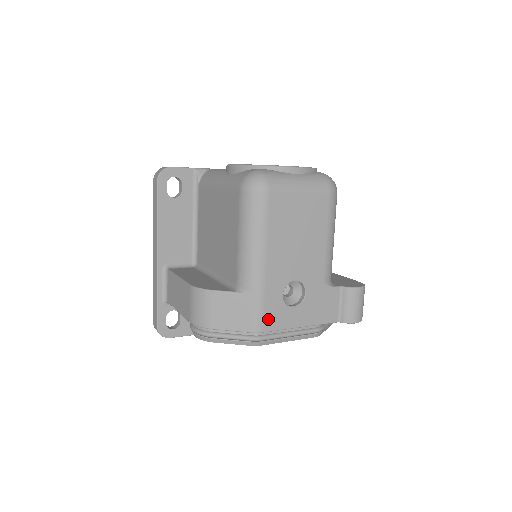
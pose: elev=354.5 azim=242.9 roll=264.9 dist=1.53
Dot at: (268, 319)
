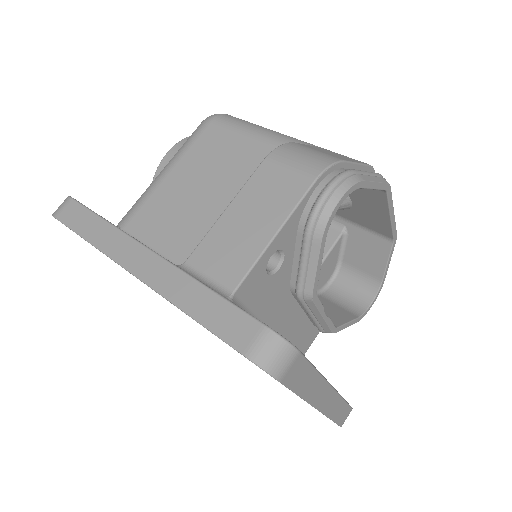
Dot at: occluded
